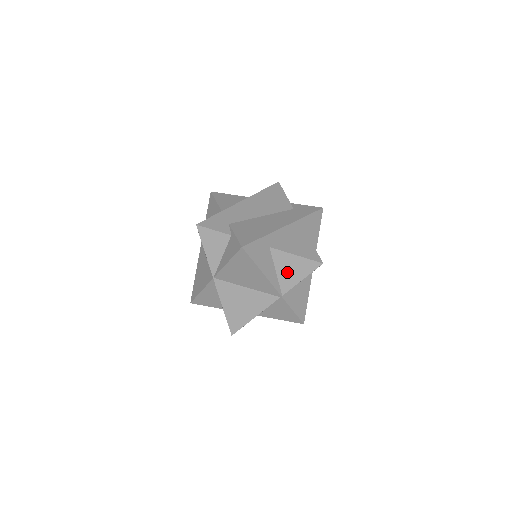
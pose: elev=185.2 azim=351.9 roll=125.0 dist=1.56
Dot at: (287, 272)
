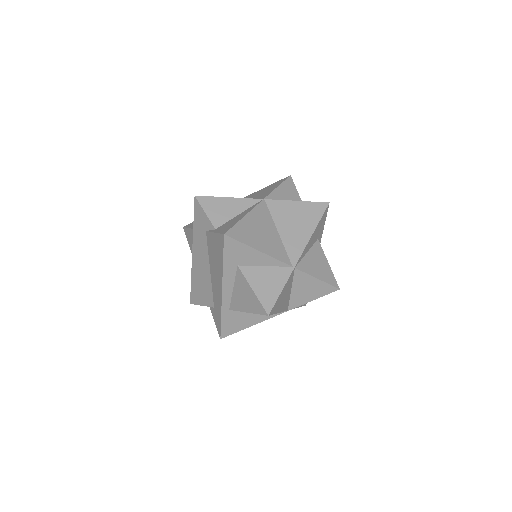
Dot at: (313, 262)
